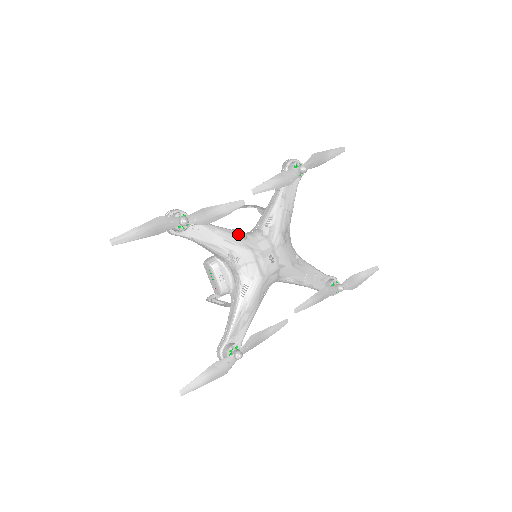
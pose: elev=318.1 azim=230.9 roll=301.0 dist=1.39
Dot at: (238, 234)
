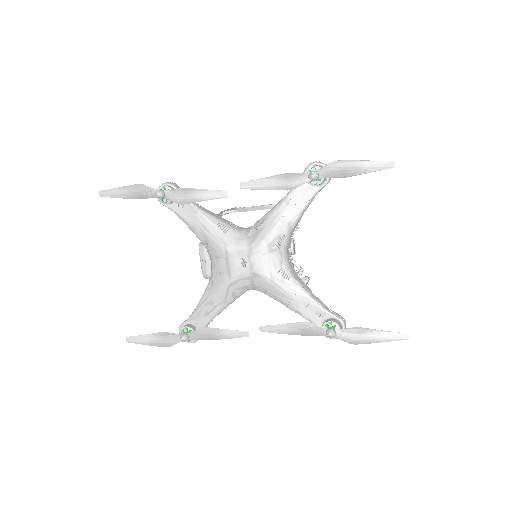
Dot at: (221, 225)
